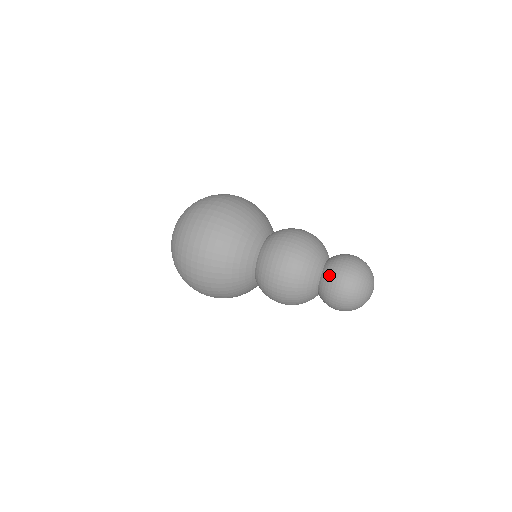
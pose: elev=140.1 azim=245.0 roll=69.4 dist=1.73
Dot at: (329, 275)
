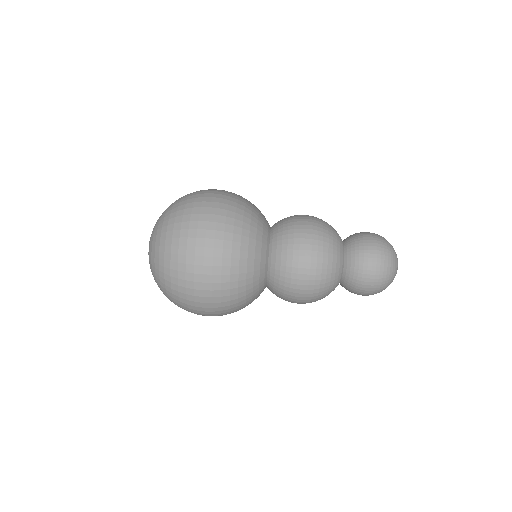
Dot at: (355, 268)
